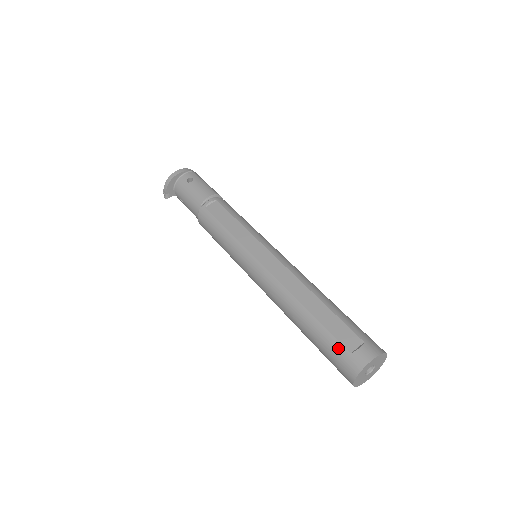
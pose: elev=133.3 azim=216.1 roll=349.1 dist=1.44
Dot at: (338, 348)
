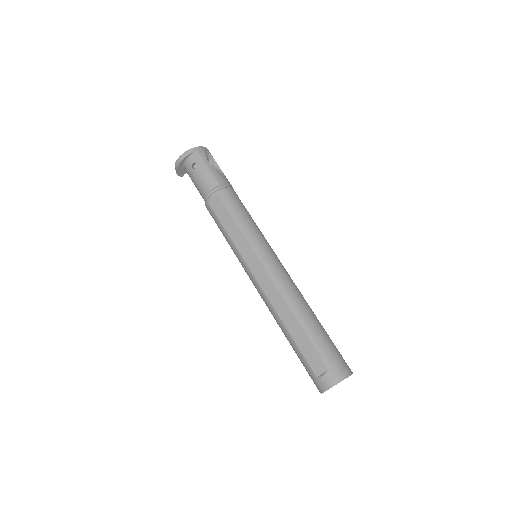
Dot at: (309, 369)
